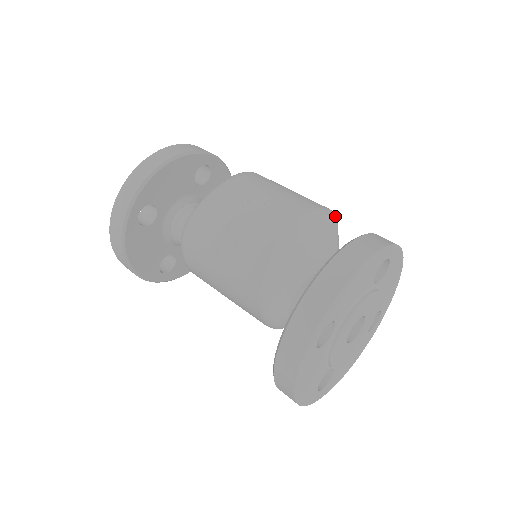
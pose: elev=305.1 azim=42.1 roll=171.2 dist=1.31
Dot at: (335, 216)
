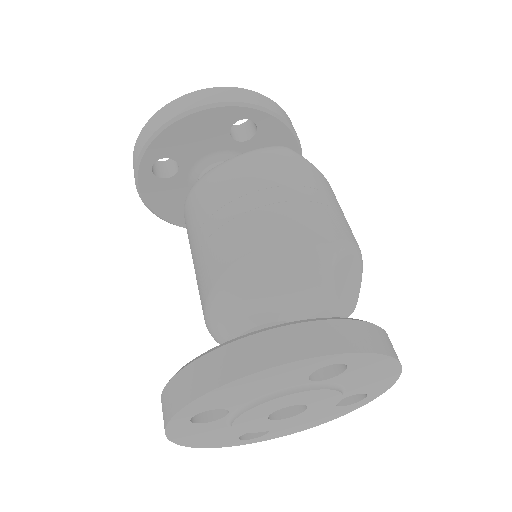
Dot at: (331, 259)
